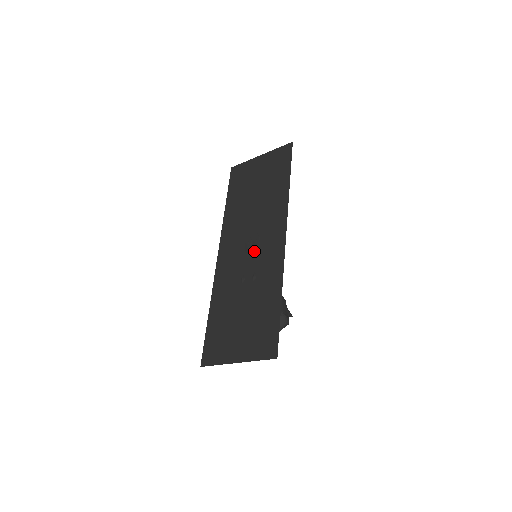
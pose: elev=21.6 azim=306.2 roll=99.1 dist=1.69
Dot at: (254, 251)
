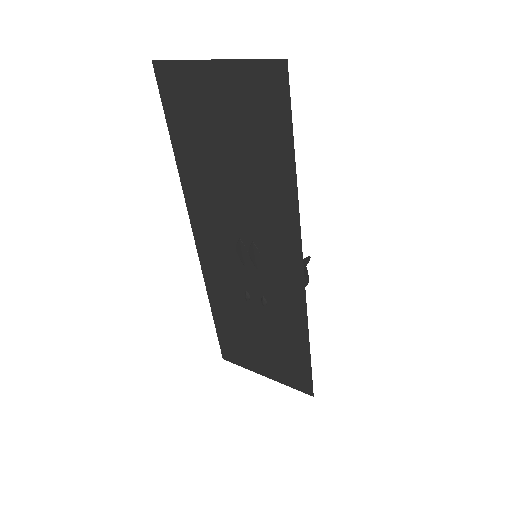
Dot at: (254, 267)
